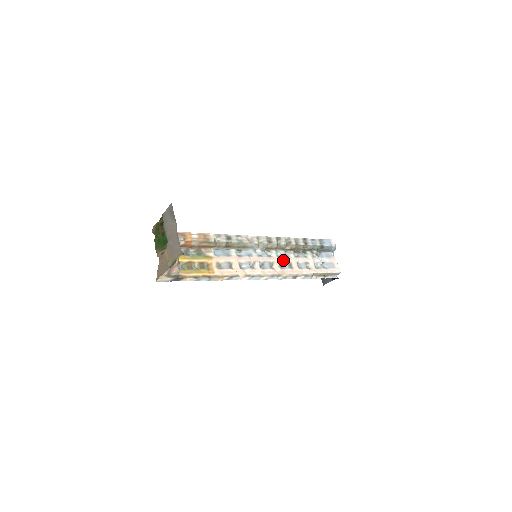
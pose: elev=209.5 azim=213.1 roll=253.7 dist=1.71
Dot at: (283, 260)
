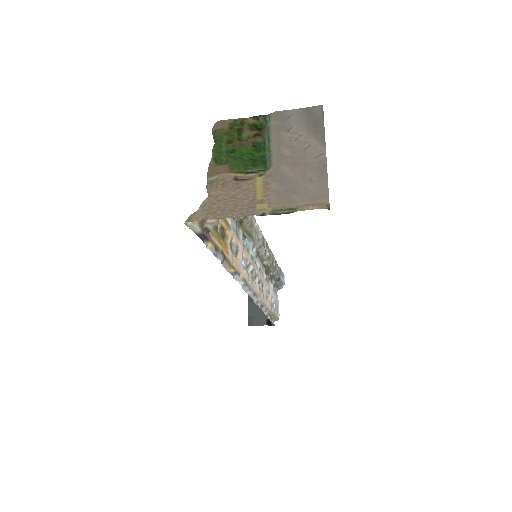
Dot at: (261, 277)
